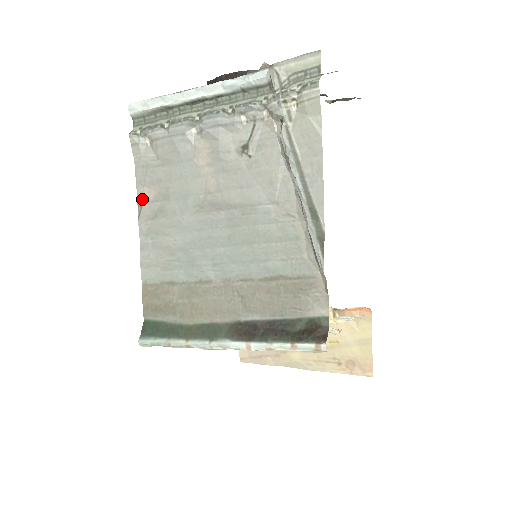
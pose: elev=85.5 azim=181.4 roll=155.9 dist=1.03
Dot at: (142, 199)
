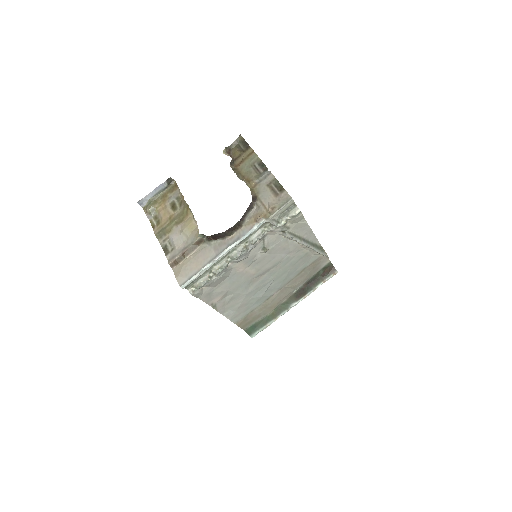
Dot at: (214, 304)
